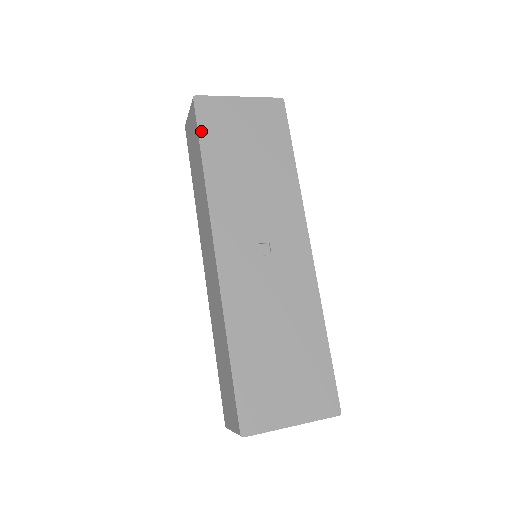
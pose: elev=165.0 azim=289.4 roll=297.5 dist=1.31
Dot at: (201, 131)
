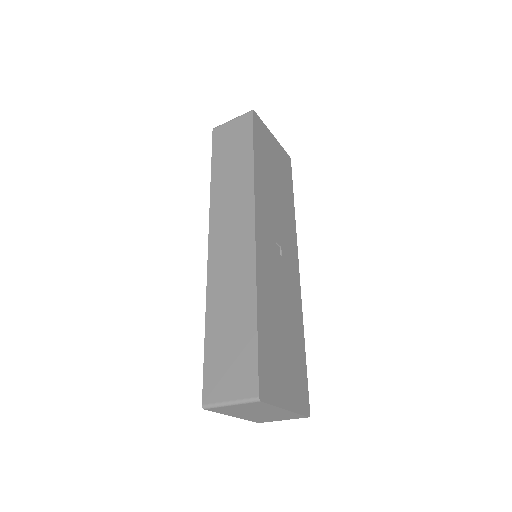
Dot at: (255, 135)
